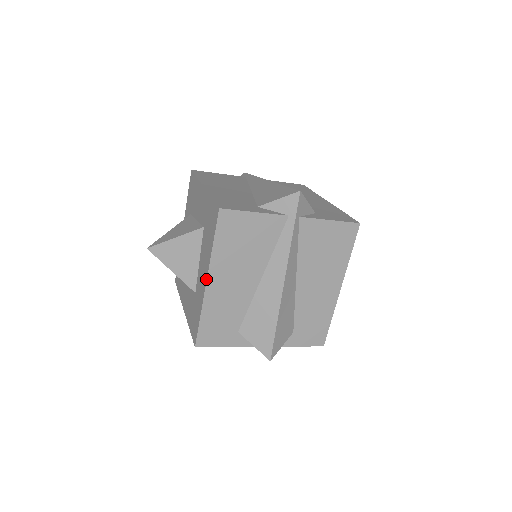
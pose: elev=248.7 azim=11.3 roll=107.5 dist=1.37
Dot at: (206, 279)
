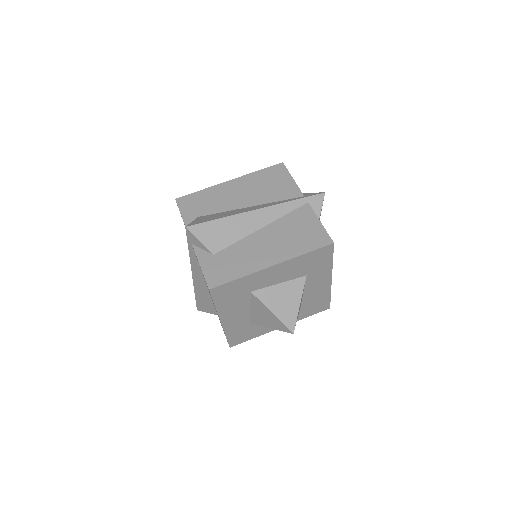
Dot at: (232, 180)
